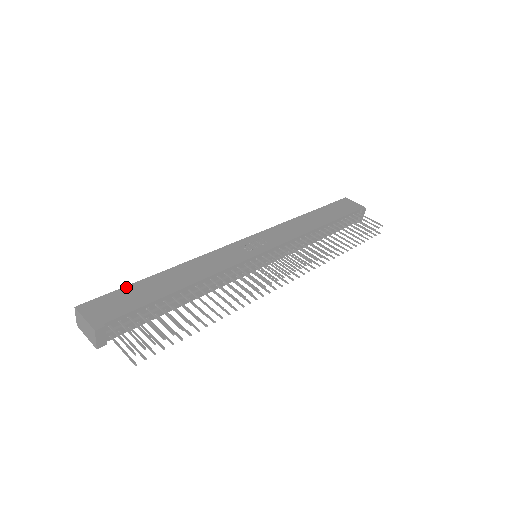
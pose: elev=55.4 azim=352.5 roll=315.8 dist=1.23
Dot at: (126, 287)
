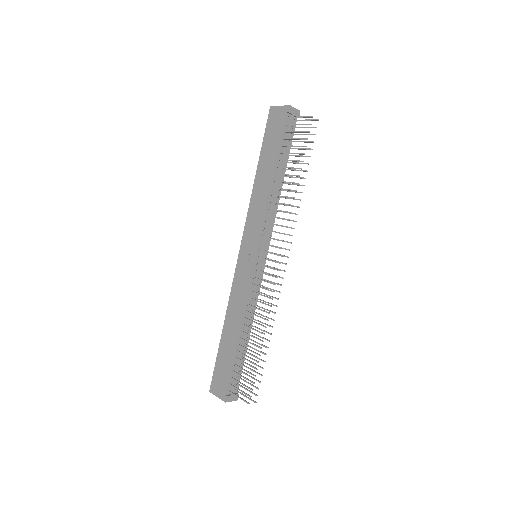
Dot at: (217, 359)
